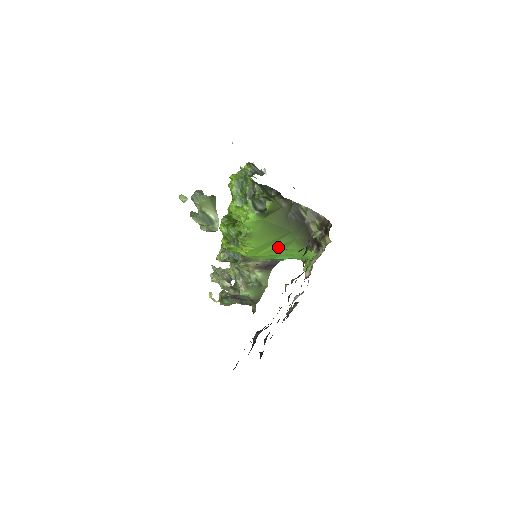
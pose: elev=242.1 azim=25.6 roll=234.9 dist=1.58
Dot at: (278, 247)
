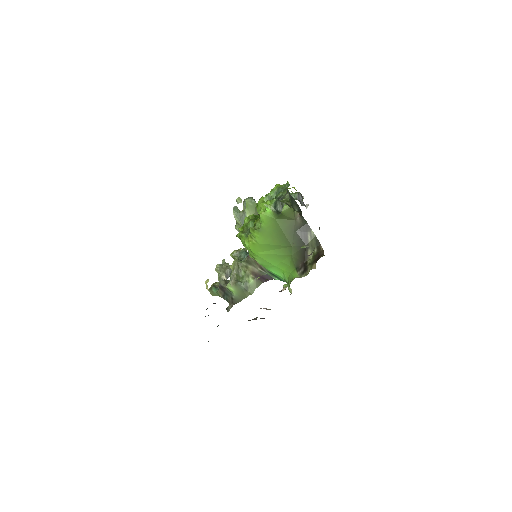
Dot at: (275, 255)
